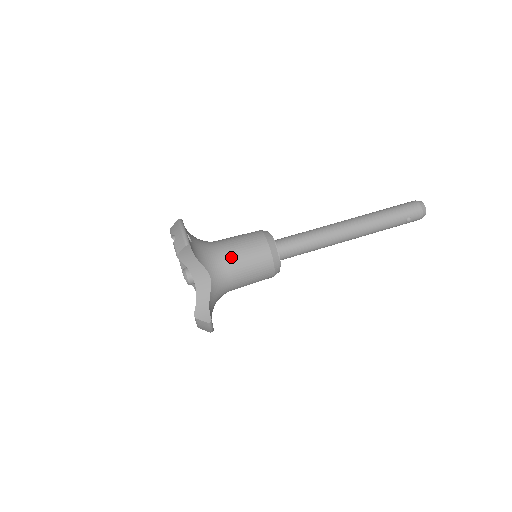
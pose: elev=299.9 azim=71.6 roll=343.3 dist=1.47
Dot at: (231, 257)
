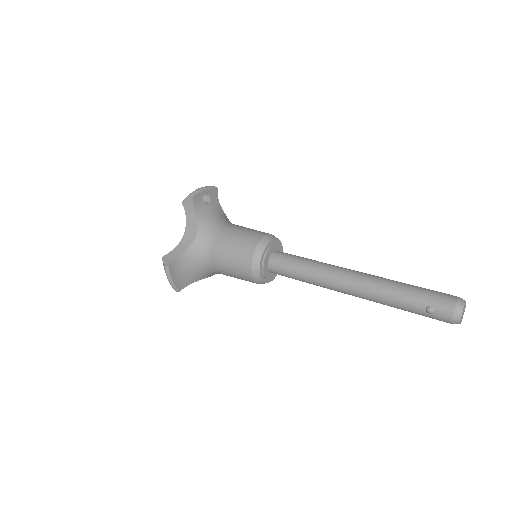
Dot at: (225, 233)
